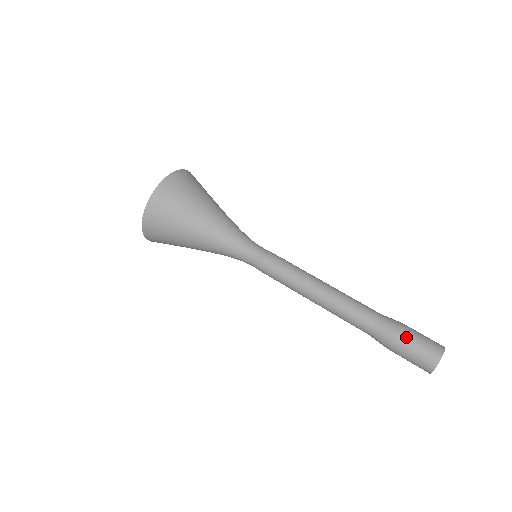
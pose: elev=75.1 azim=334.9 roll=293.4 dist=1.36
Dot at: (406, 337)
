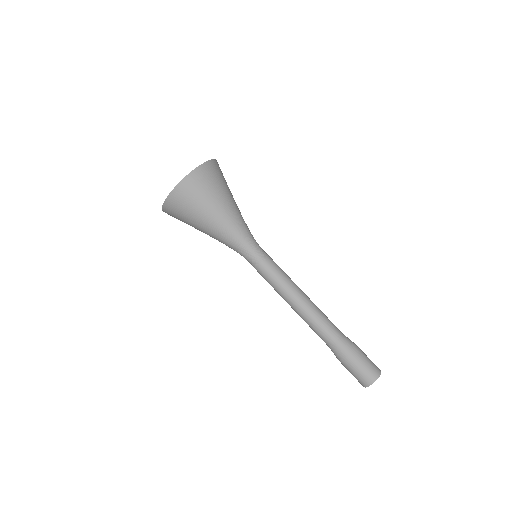
Dot at: (359, 355)
